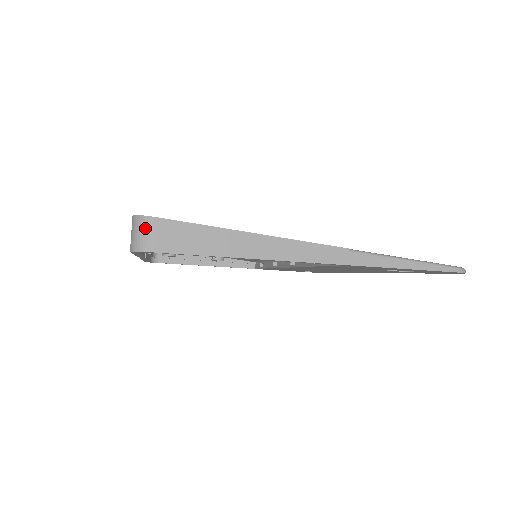
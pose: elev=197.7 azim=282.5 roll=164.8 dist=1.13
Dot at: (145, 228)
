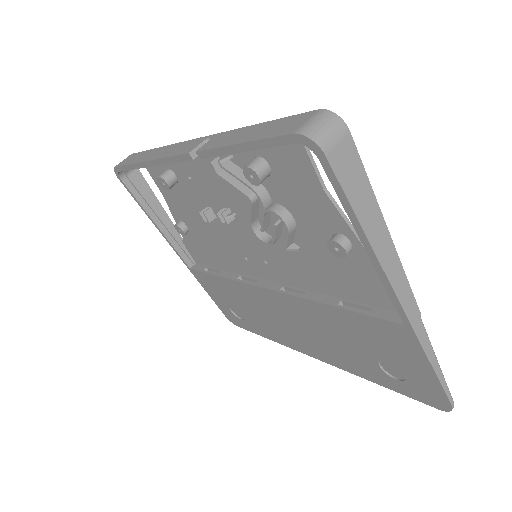
Dot at: (336, 129)
